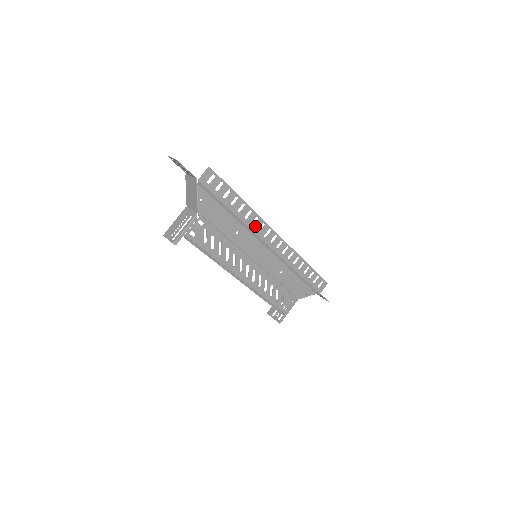
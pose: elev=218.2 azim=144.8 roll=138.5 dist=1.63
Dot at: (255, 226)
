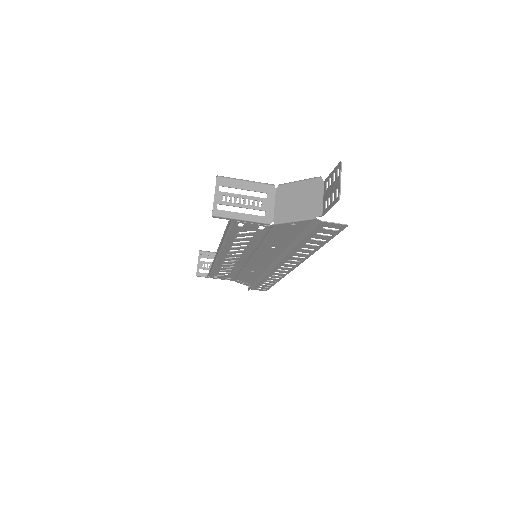
Dot at: (292, 257)
